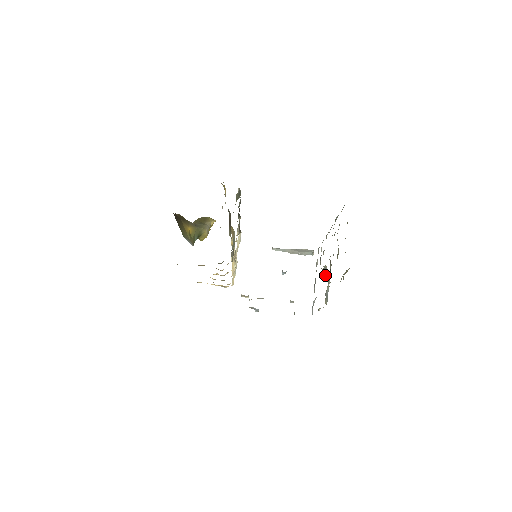
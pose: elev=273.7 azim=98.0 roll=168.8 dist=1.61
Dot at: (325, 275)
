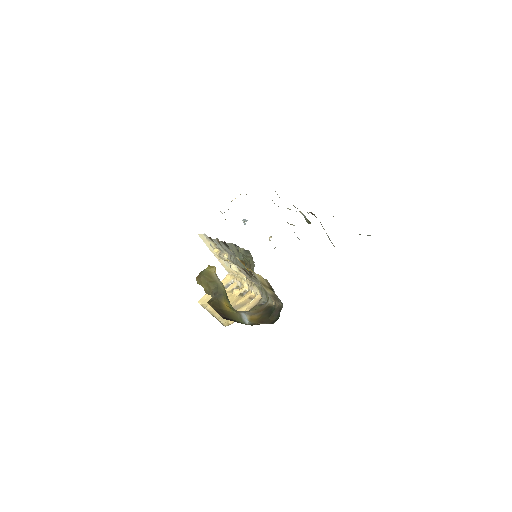
Dot at: (308, 221)
